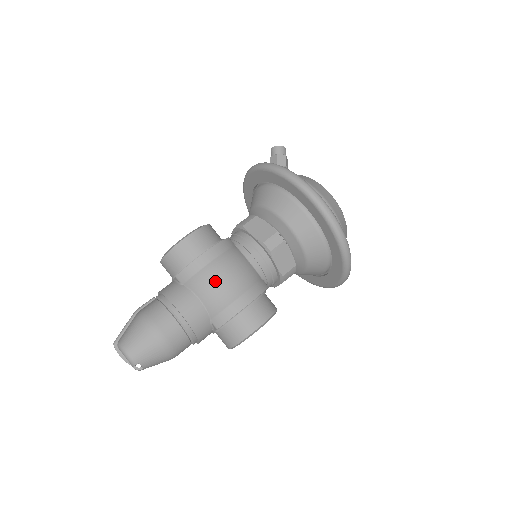
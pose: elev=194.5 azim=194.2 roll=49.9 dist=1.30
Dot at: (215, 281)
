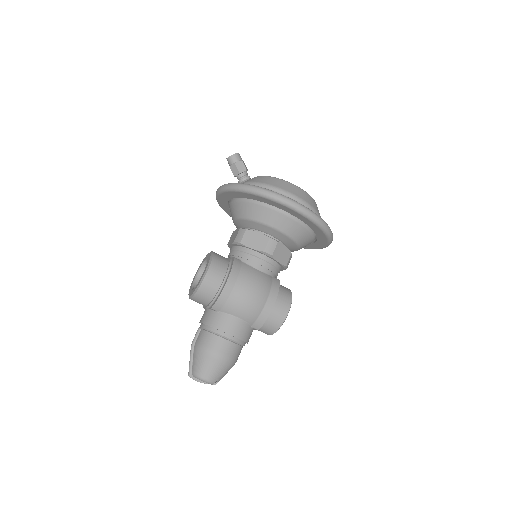
Dot at: (244, 300)
